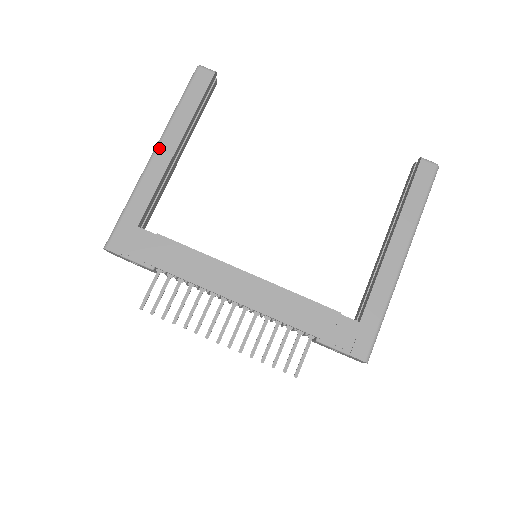
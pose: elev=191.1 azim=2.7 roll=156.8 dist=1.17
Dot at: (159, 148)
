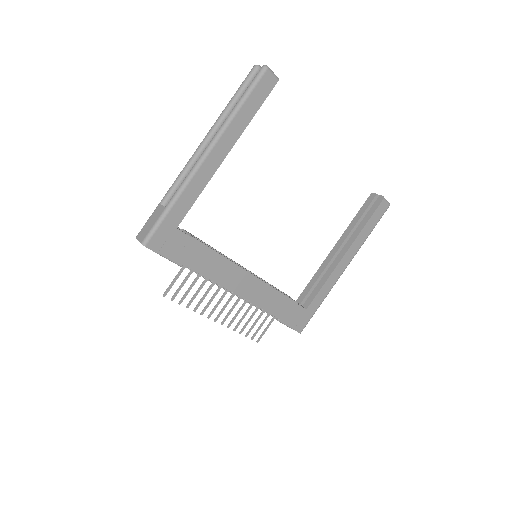
Dot at: (211, 153)
